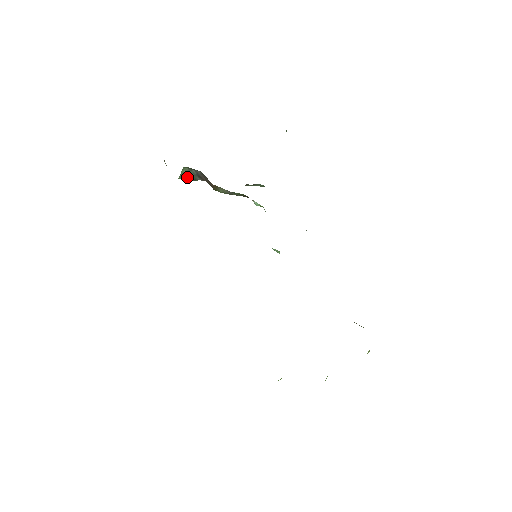
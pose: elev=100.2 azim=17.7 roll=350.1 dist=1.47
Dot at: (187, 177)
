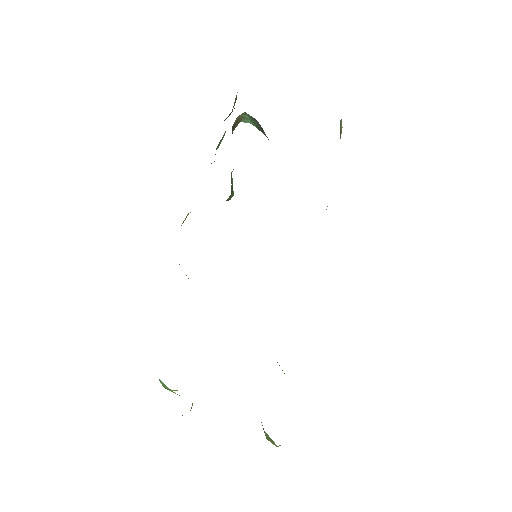
Dot at: (254, 125)
